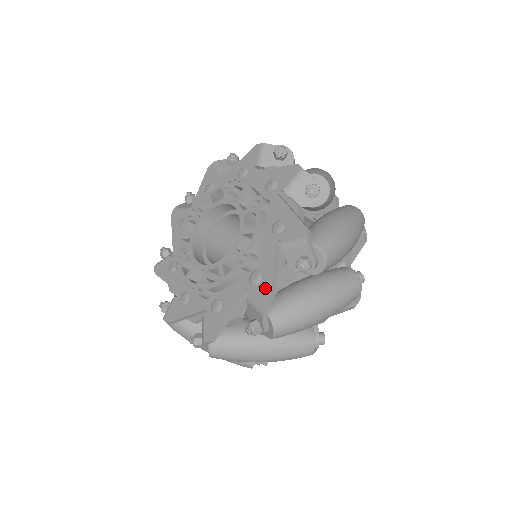
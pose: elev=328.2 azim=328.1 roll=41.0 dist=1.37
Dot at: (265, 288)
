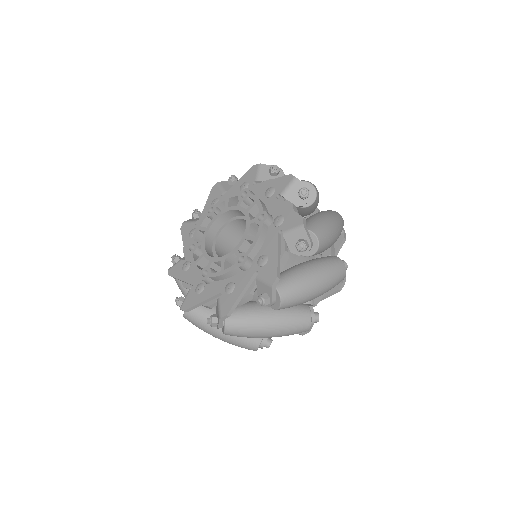
Dot at: (193, 301)
